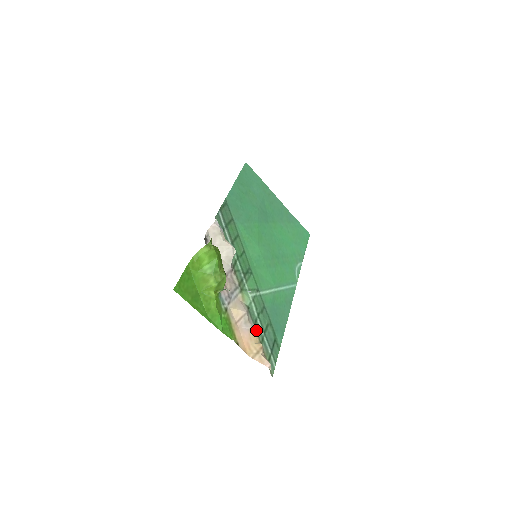
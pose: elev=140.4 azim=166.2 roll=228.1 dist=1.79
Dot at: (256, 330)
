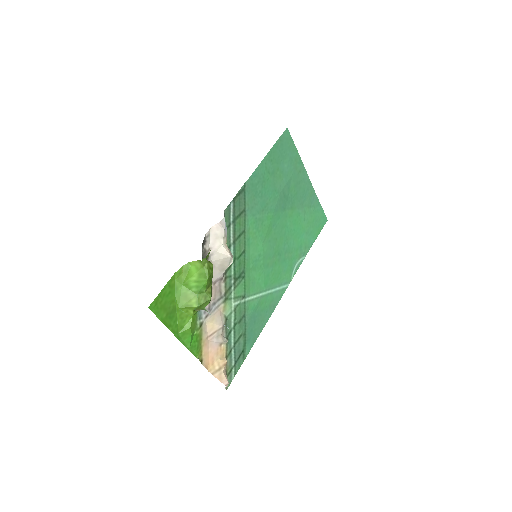
Dot at: (226, 343)
